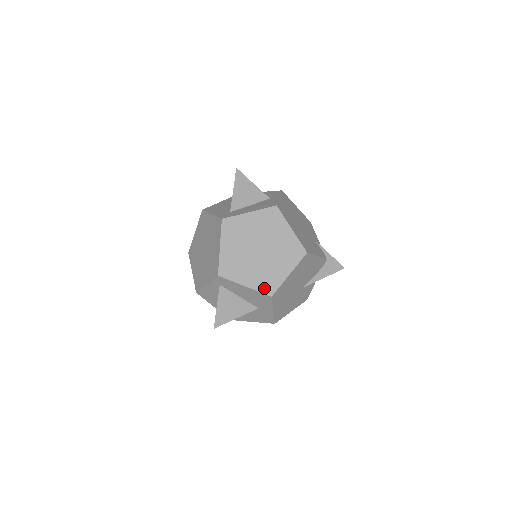
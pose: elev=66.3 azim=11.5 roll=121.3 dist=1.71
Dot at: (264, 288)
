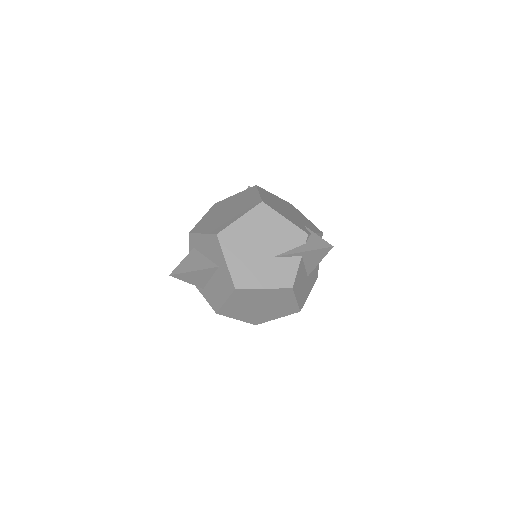
Dot at: (215, 231)
